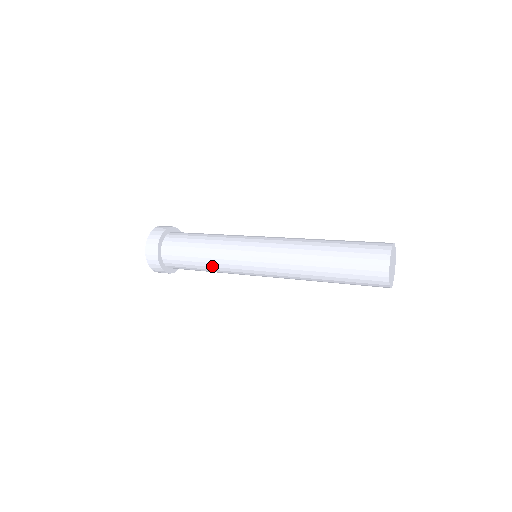
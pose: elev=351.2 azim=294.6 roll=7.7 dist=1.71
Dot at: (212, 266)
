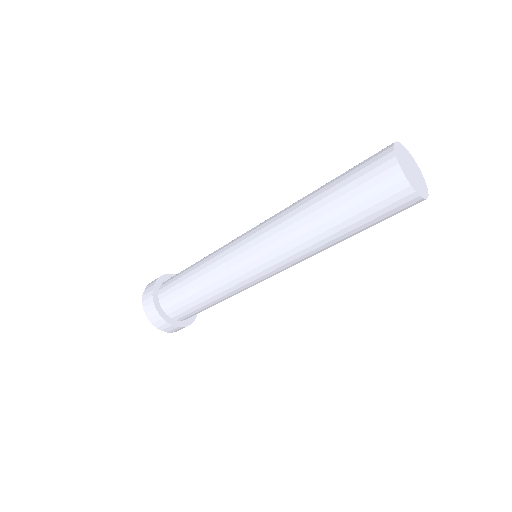
Dot at: (216, 294)
